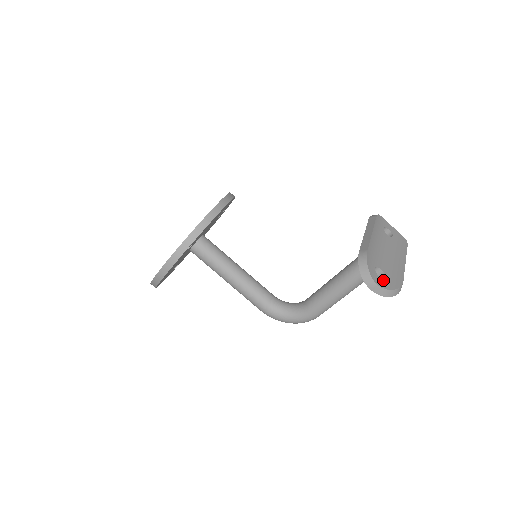
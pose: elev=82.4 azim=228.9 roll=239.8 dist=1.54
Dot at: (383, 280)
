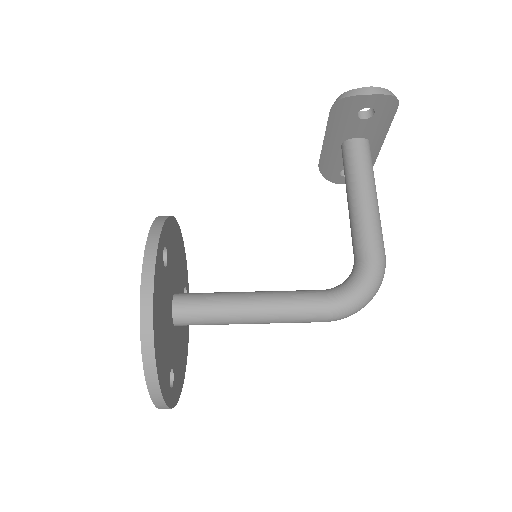
Dot at: occluded
